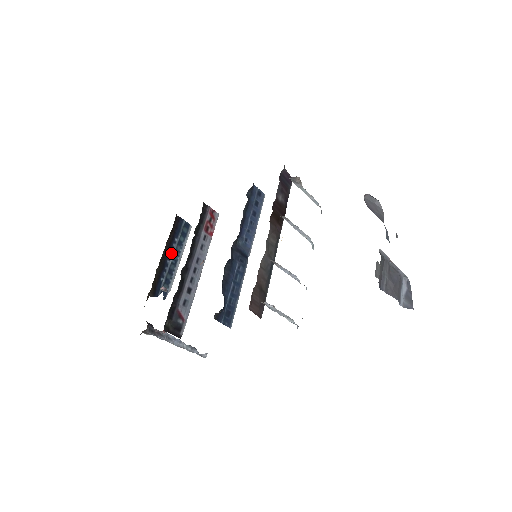
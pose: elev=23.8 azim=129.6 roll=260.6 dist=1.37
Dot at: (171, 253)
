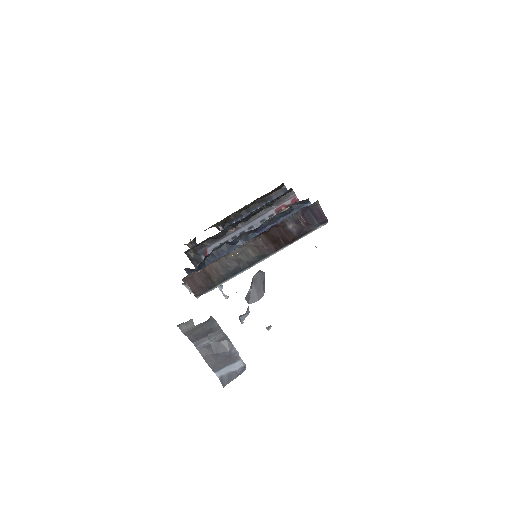
Dot at: occluded
